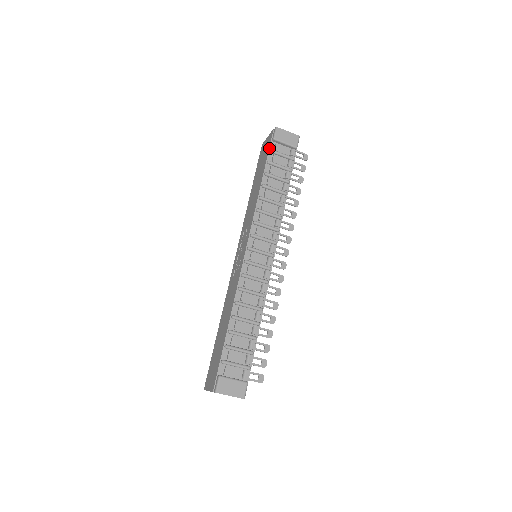
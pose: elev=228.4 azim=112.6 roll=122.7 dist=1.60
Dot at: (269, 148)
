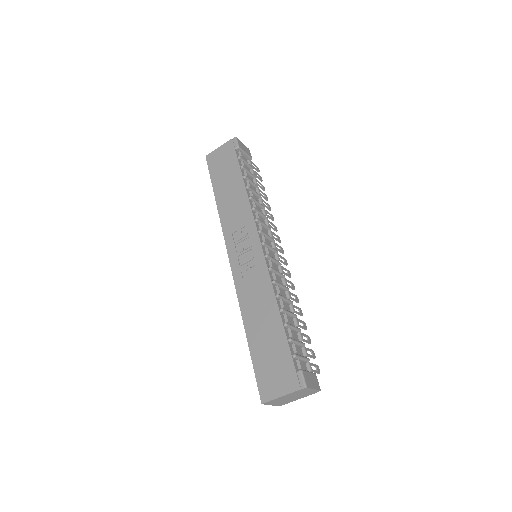
Dot at: (236, 155)
